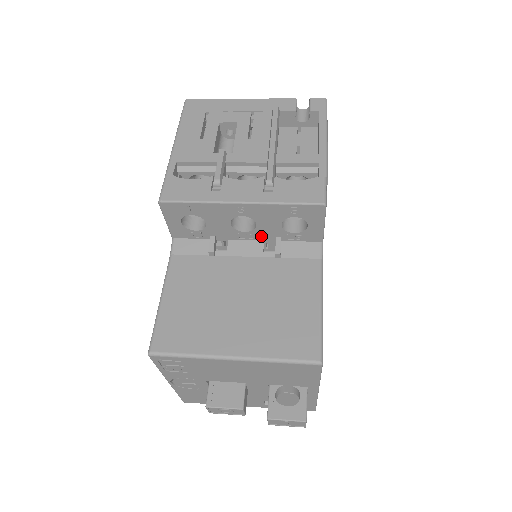
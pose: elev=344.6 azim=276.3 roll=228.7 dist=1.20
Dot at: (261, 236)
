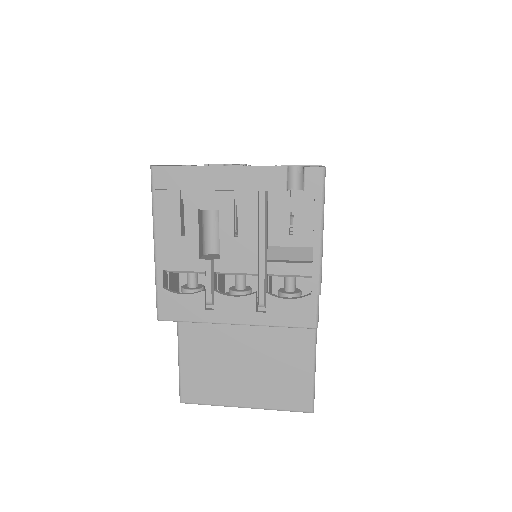
Dot at: occluded
